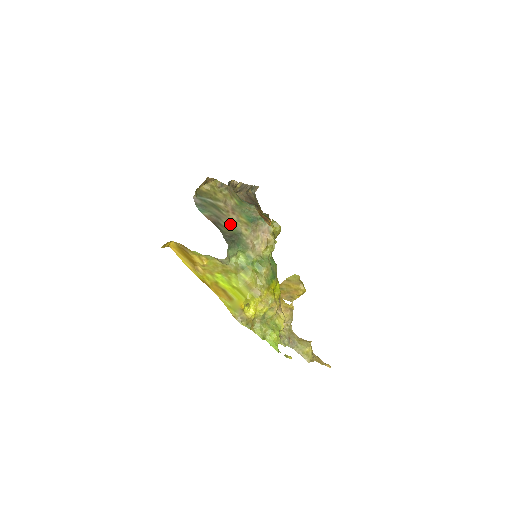
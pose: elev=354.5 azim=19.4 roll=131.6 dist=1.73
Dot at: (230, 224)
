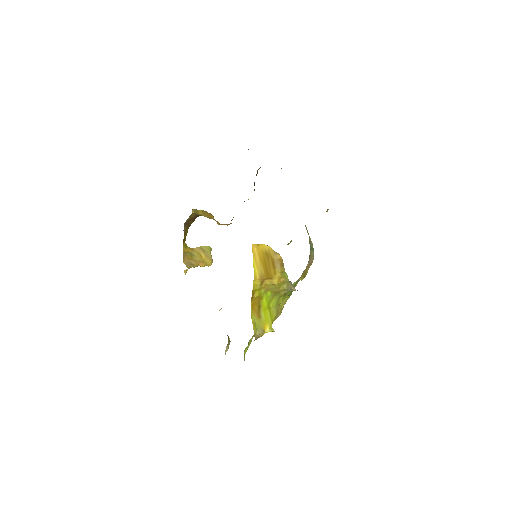
Dot at: occluded
